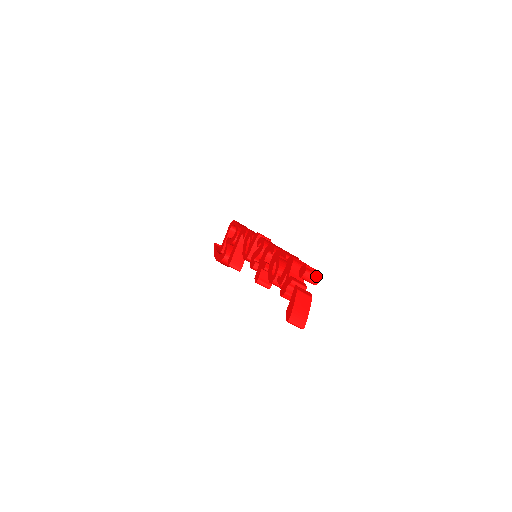
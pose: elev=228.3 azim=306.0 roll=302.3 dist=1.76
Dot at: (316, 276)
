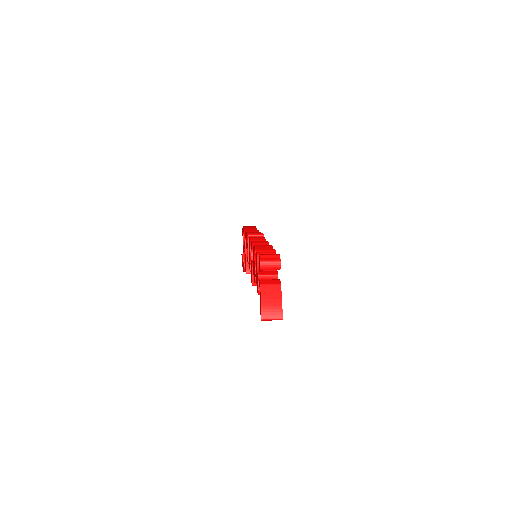
Dot at: (274, 261)
